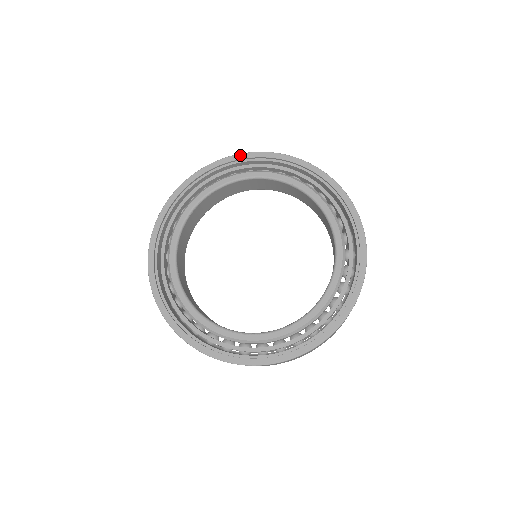
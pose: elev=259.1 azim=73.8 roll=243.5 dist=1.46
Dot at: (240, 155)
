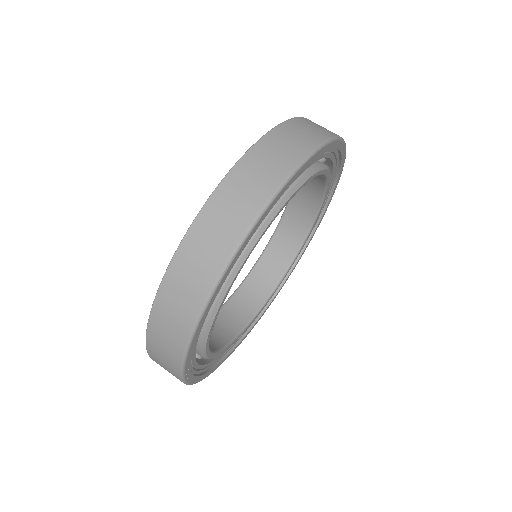
Dot at: occluded
